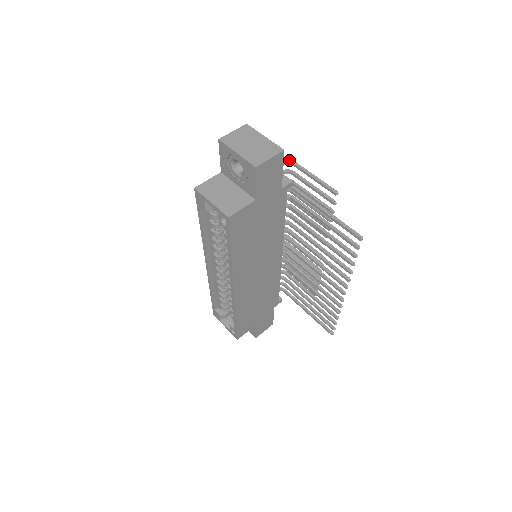
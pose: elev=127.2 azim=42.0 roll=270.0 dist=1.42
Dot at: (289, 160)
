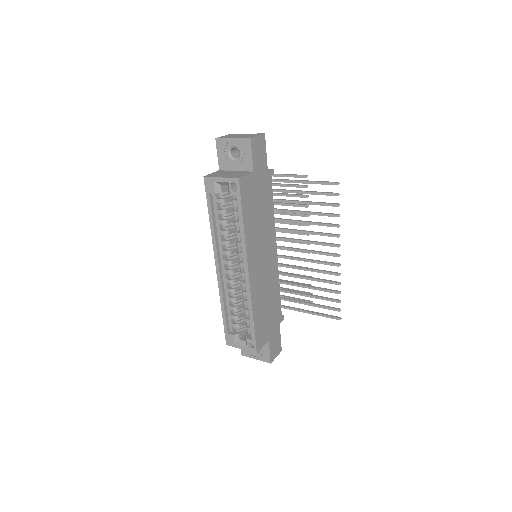
Dot at: occluded
